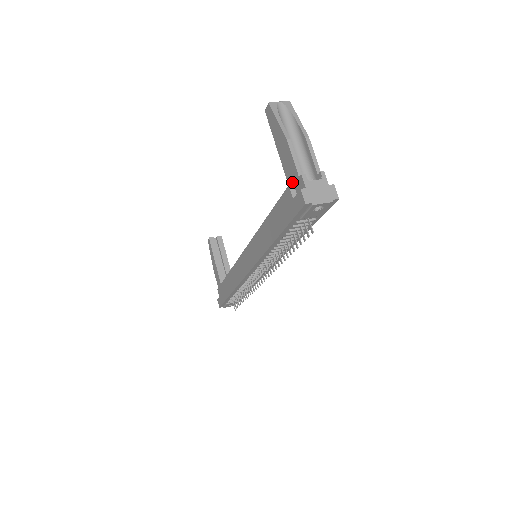
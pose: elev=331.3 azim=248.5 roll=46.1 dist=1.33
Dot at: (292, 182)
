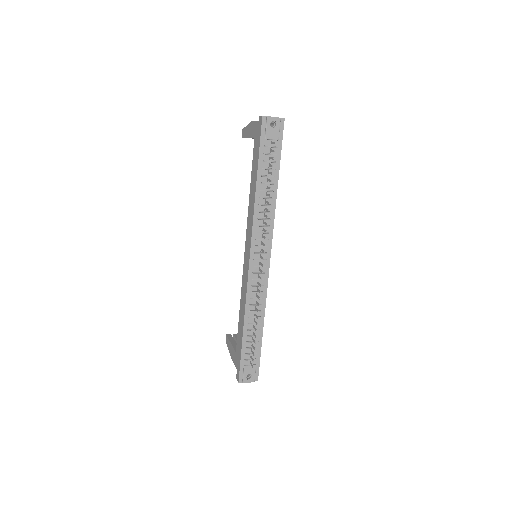
Dot at: occluded
